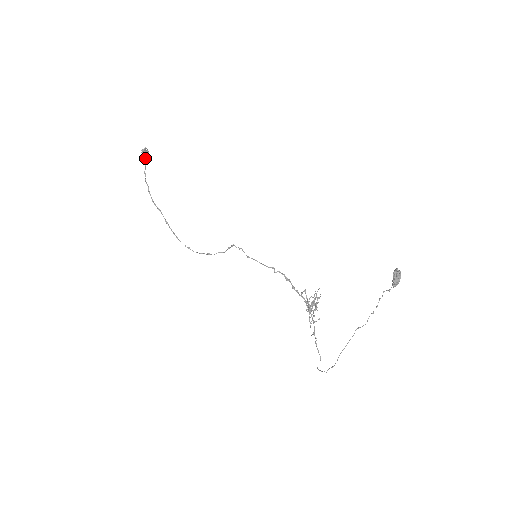
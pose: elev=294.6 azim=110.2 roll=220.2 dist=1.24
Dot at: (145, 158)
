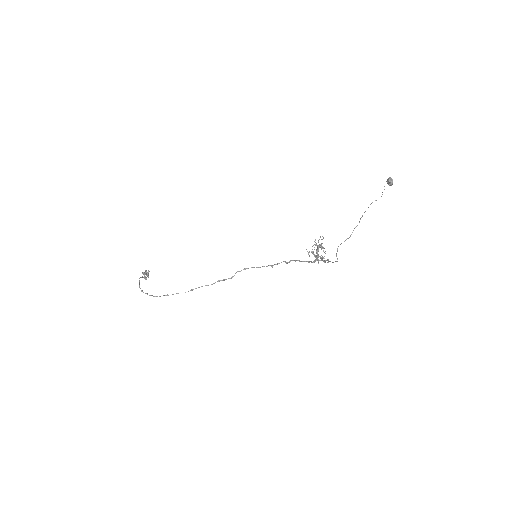
Dot at: (144, 277)
